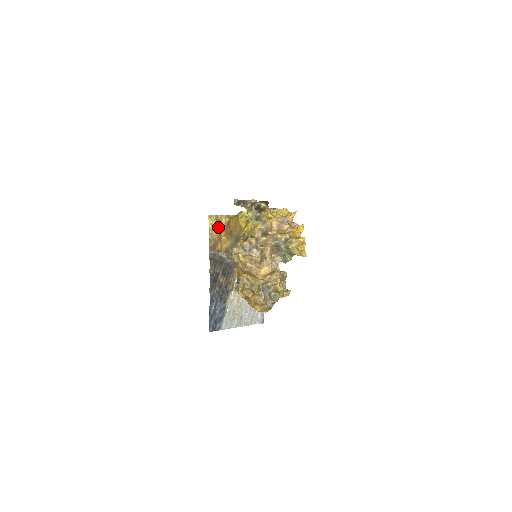
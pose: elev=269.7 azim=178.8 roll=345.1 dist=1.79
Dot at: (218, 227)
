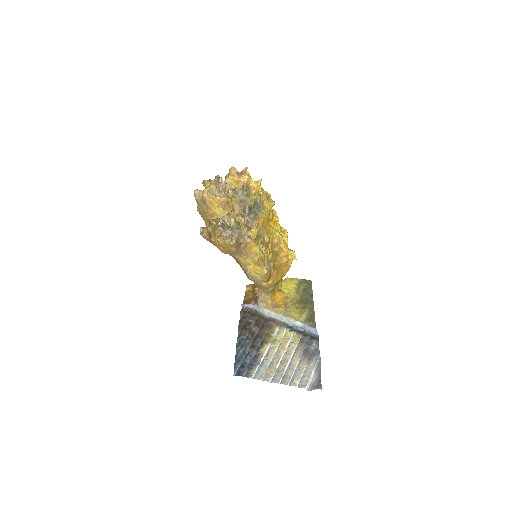
Dot at: (254, 290)
